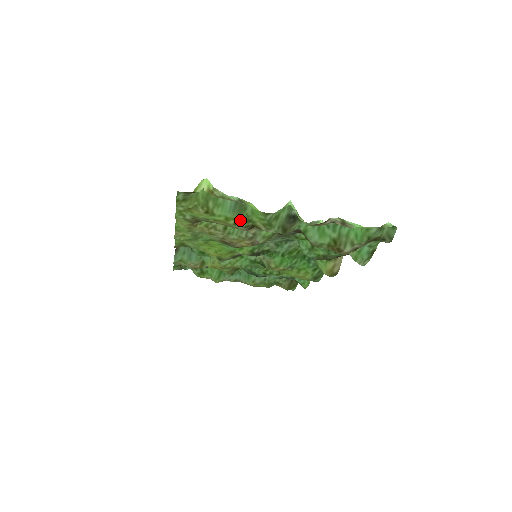
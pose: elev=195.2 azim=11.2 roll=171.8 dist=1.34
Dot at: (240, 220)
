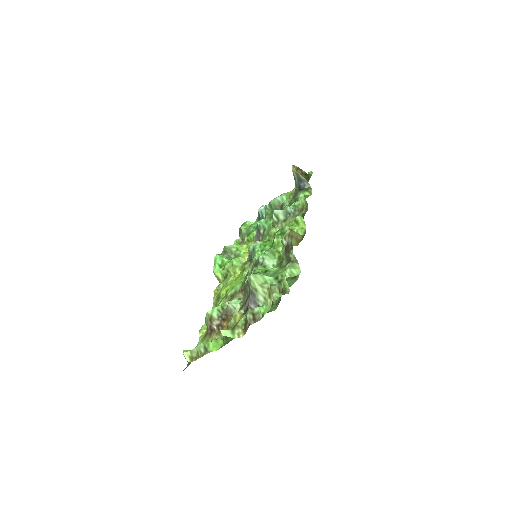
Dot at: occluded
